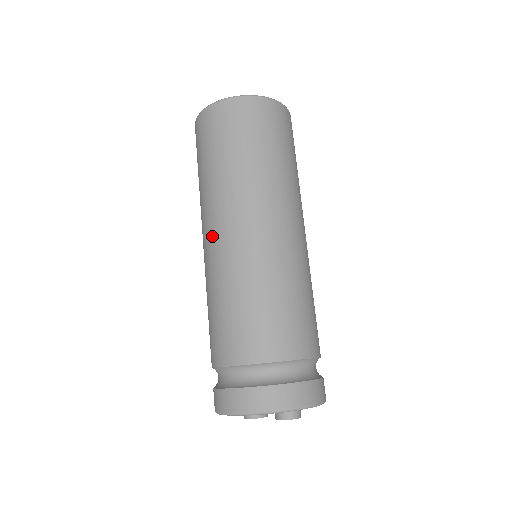
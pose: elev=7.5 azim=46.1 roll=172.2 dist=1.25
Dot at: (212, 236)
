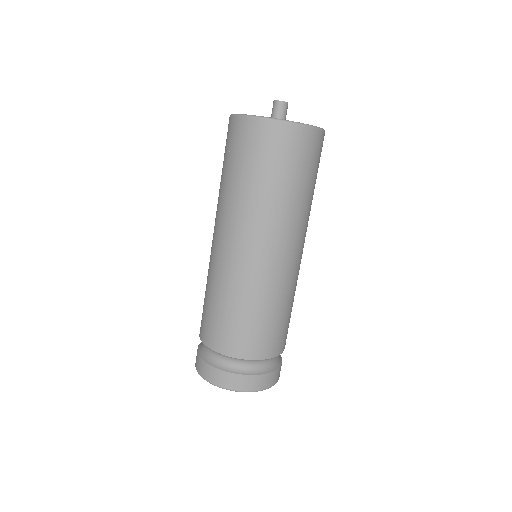
Dot at: (214, 239)
